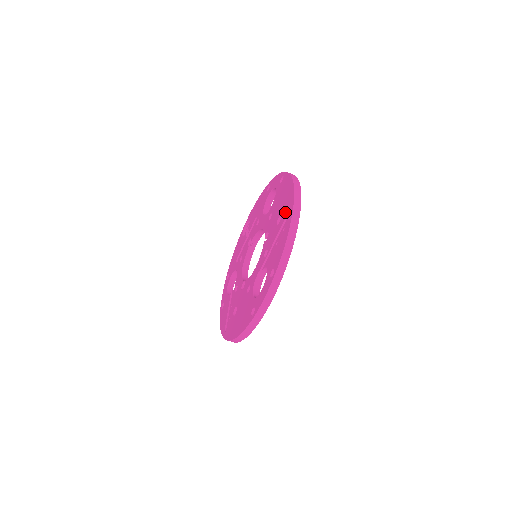
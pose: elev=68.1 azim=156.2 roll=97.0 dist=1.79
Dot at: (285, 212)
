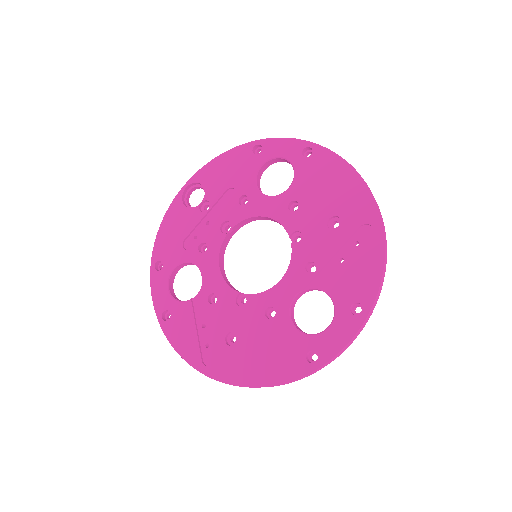
Dot at: (354, 217)
